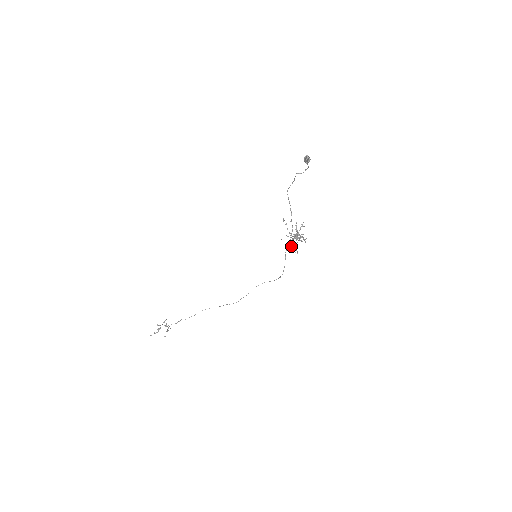
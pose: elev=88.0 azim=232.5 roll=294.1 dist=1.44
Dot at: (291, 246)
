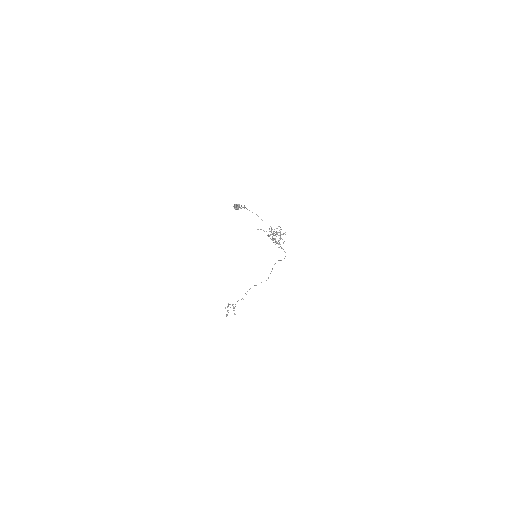
Dot at: occluded
